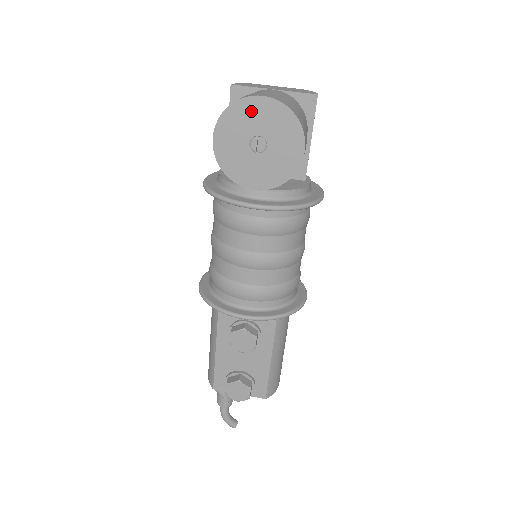
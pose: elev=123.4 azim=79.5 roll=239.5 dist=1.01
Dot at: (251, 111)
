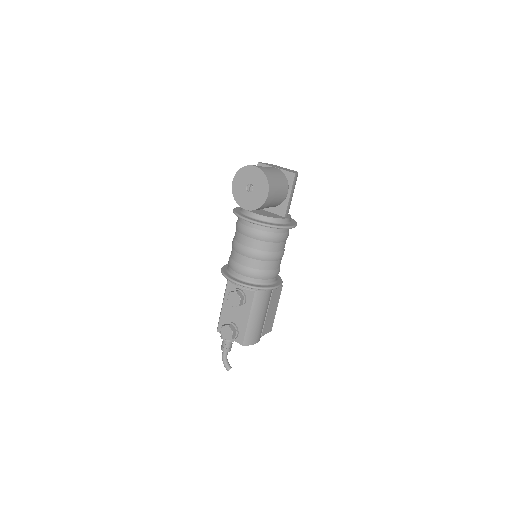
Dot at: (249, 172)
